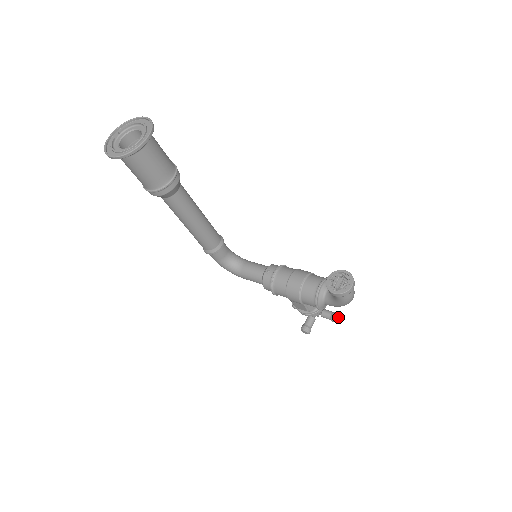
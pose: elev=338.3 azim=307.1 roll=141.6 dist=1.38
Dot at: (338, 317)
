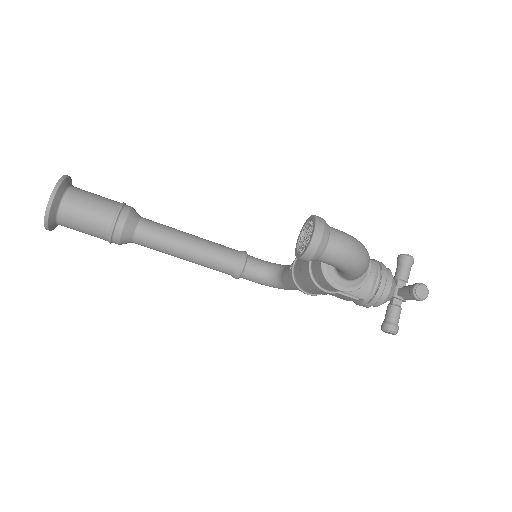
Dot at: (422, 290)
